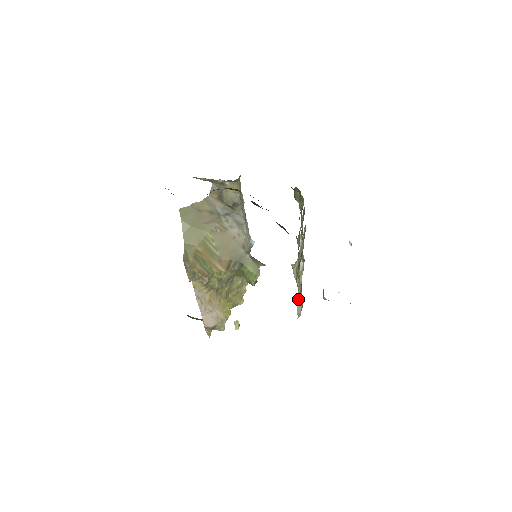
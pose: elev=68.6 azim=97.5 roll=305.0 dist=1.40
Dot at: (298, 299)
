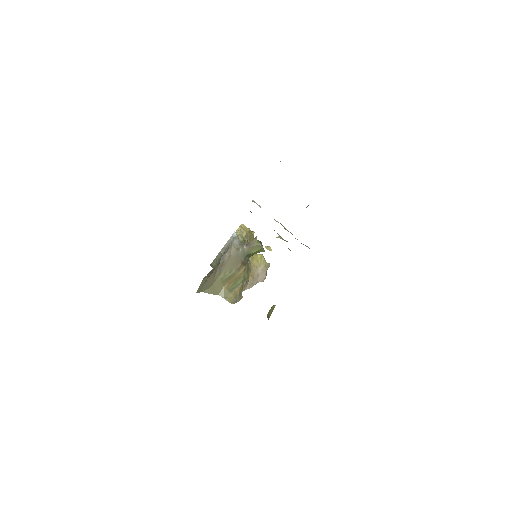
Dot at: occluded
